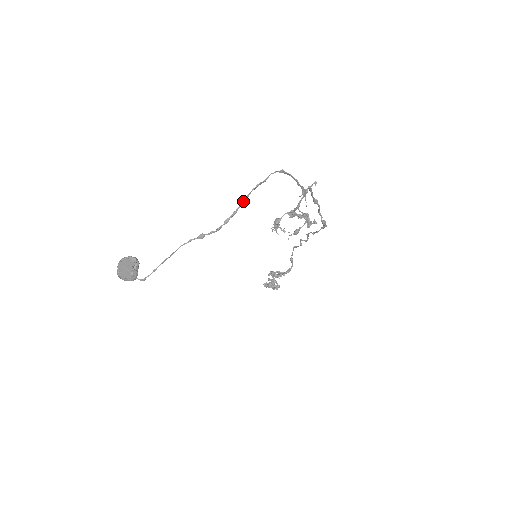
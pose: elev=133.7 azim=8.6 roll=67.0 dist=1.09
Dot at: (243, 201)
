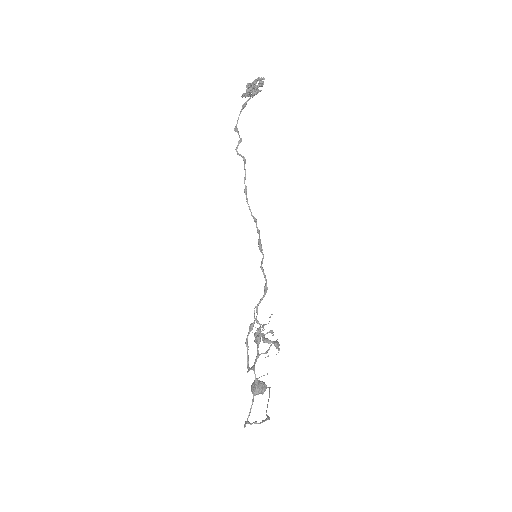
Dot at: occluded
